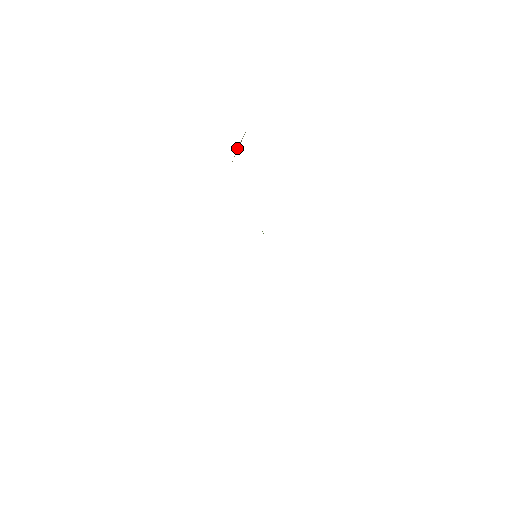
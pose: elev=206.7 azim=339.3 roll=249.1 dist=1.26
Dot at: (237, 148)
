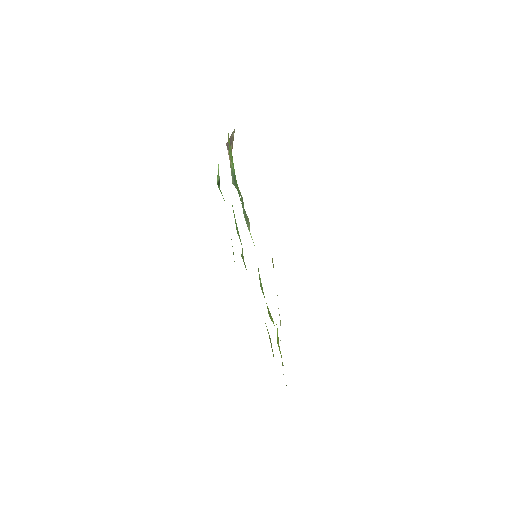
Dot at: (227, 147)
